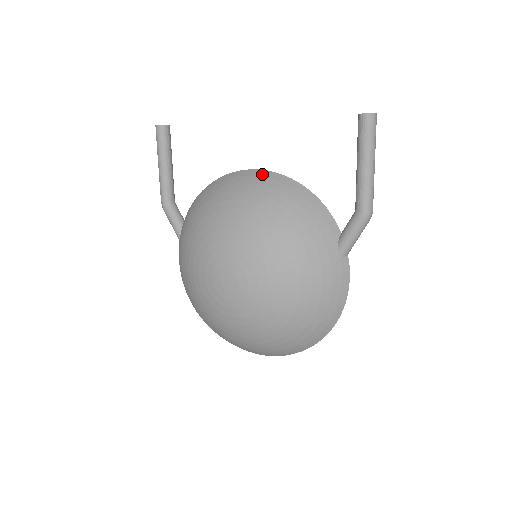
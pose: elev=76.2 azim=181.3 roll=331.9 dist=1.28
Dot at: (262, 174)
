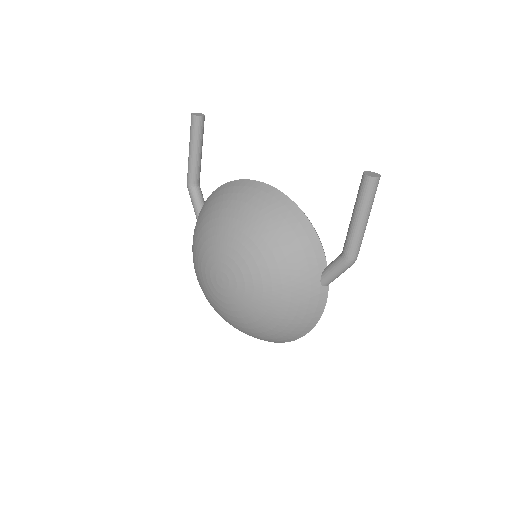
Dot at: (272, 192)
